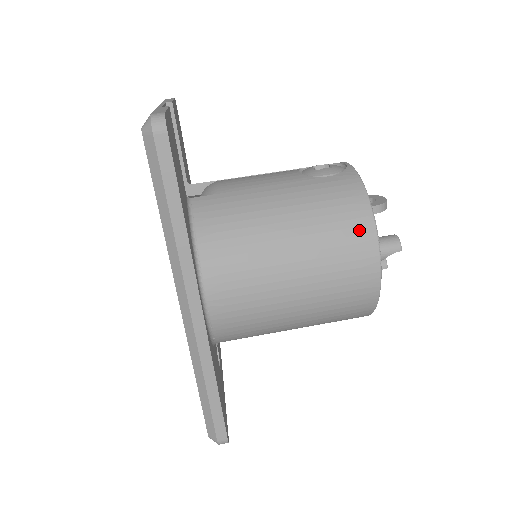
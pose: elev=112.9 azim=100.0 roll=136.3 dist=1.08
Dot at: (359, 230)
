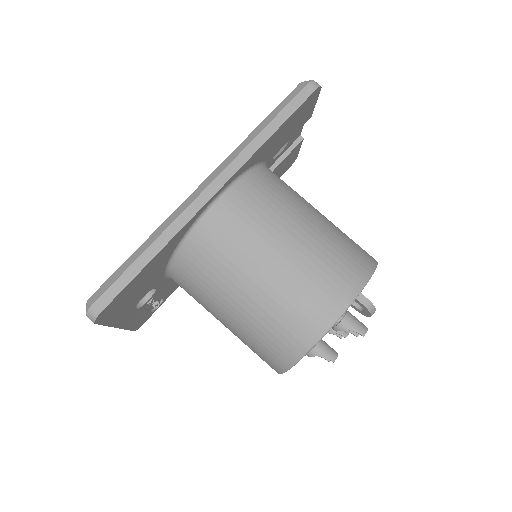
Dot at: (356, 270)
